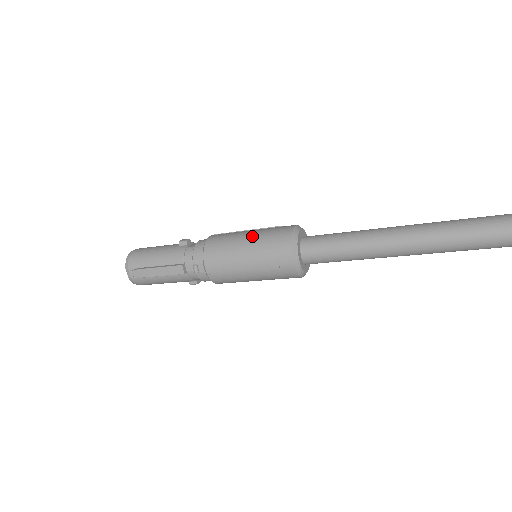
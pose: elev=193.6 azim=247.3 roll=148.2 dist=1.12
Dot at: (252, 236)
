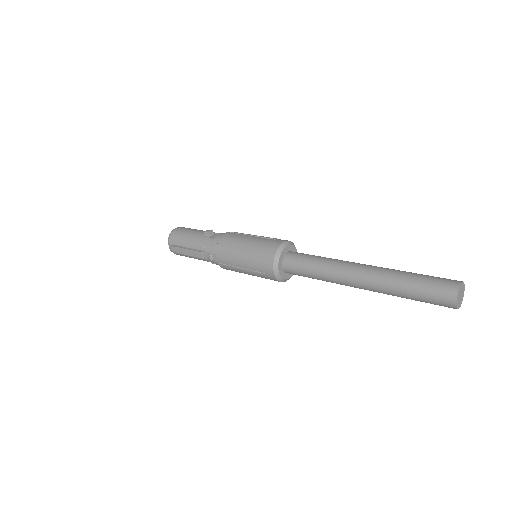
Dot at: (250, 244)
